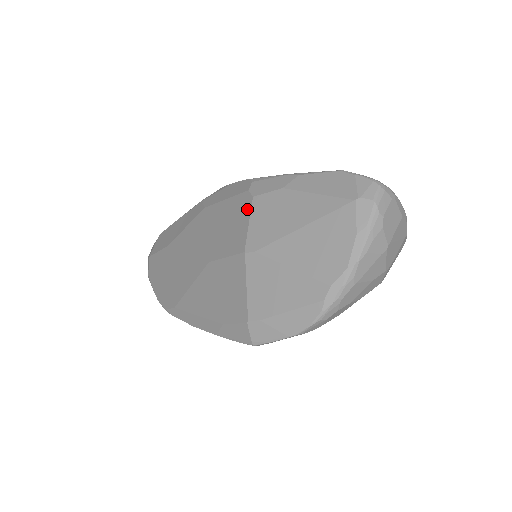
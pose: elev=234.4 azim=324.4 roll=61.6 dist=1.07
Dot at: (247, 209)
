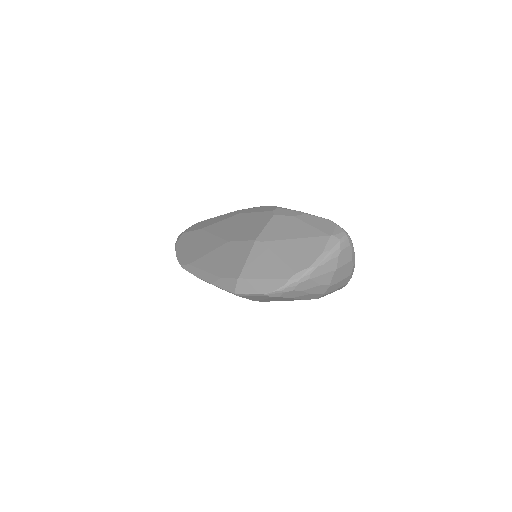
Dot at: (267, 220)
